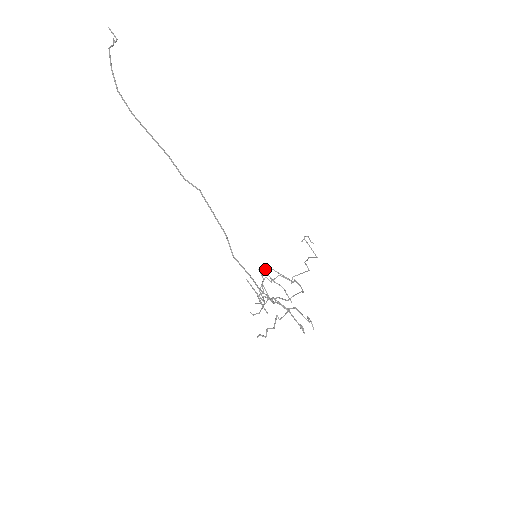
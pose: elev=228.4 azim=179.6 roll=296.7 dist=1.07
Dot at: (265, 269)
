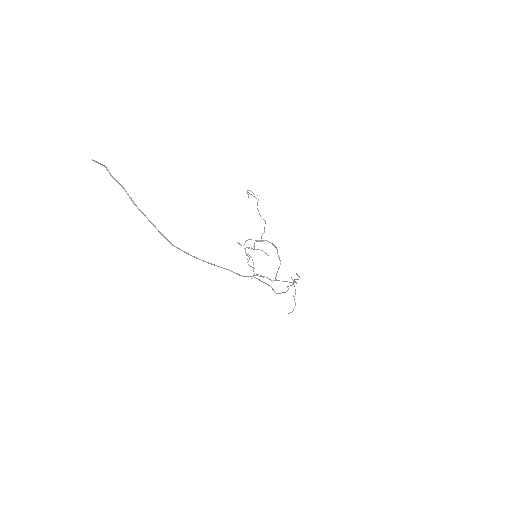
Dot at: occluded
